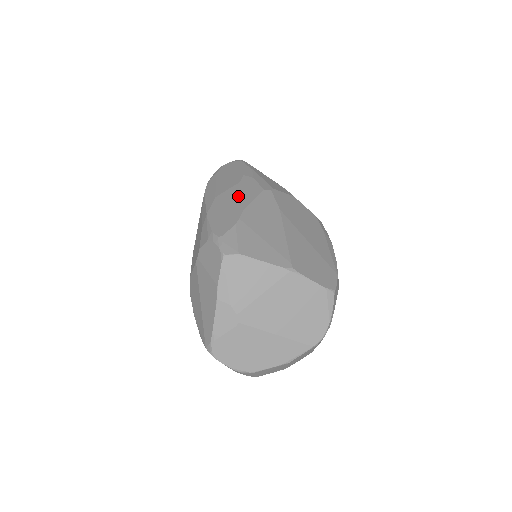
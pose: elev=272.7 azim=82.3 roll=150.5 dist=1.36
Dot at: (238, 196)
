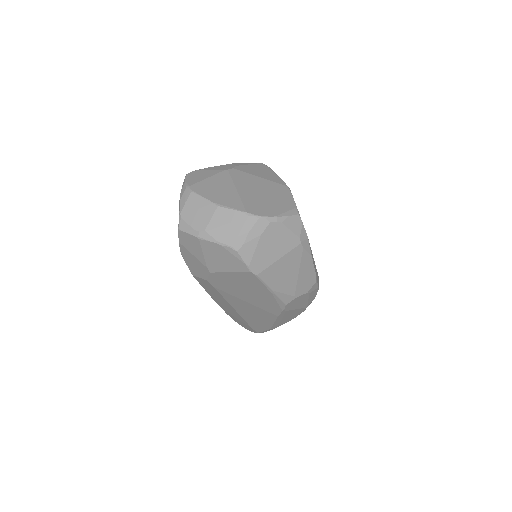
Dot at: occluded
